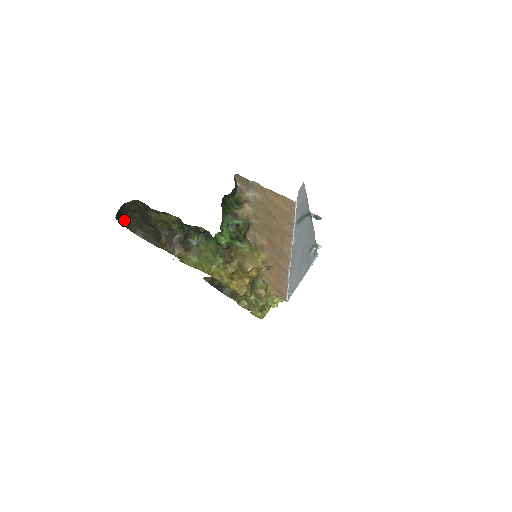
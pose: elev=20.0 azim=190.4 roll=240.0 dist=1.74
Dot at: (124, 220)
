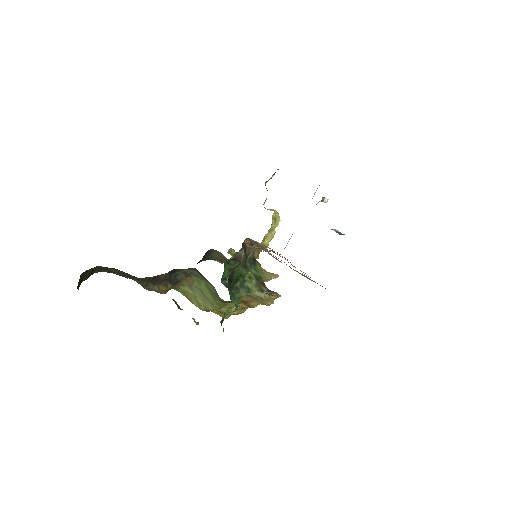
Dot at: (86, 275)
